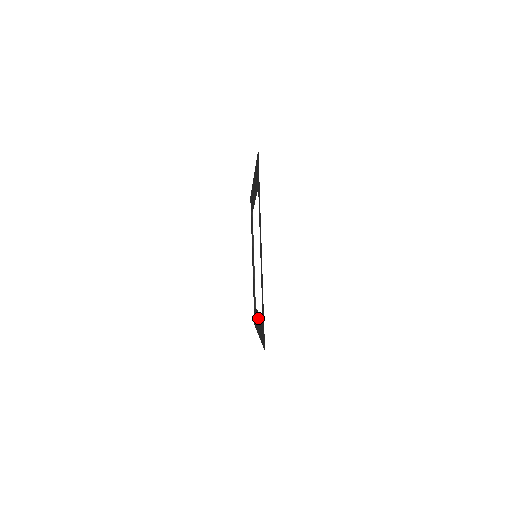
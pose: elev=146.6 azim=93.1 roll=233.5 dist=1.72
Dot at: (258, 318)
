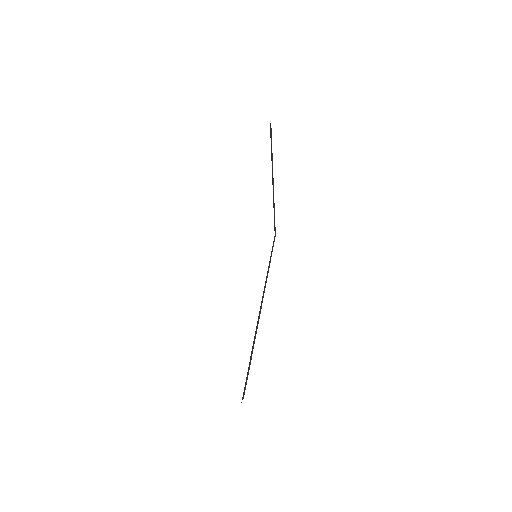
Dot at: (258, 320)
